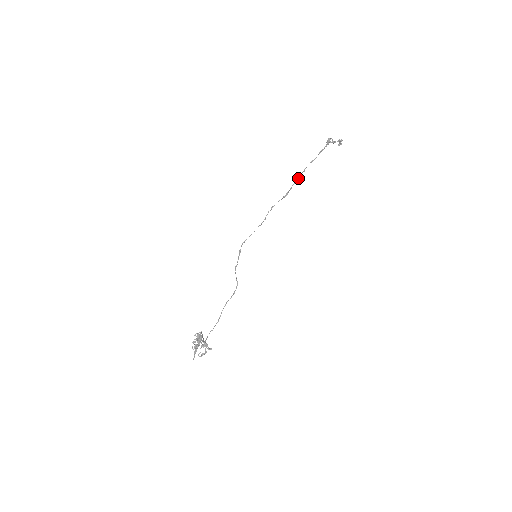
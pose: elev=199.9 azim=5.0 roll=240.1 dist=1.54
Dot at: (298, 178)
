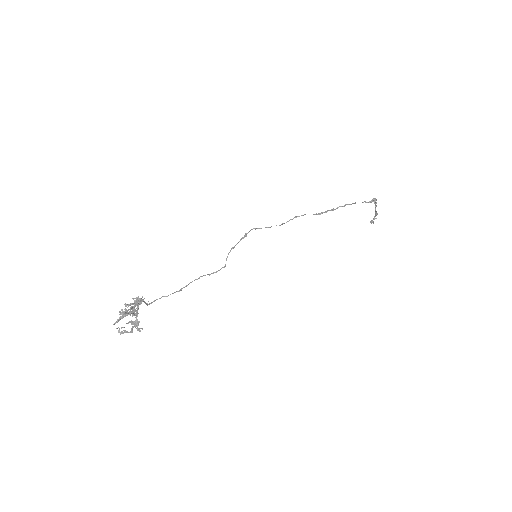
Dot at: (336, 208)
